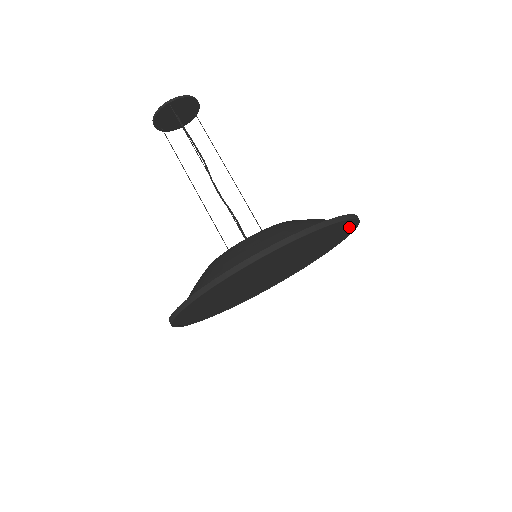
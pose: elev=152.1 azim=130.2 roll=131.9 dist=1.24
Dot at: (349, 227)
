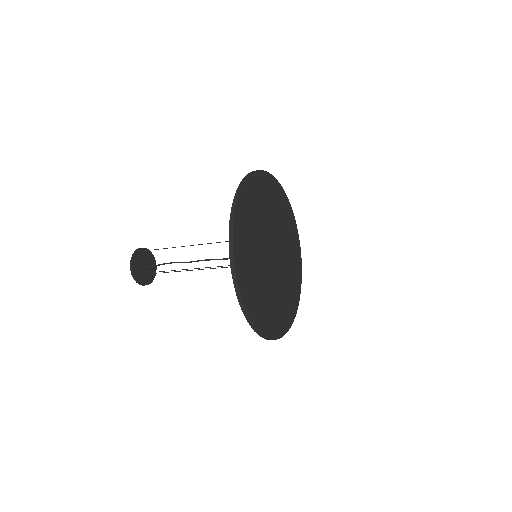
Dot at: (295, 232)
